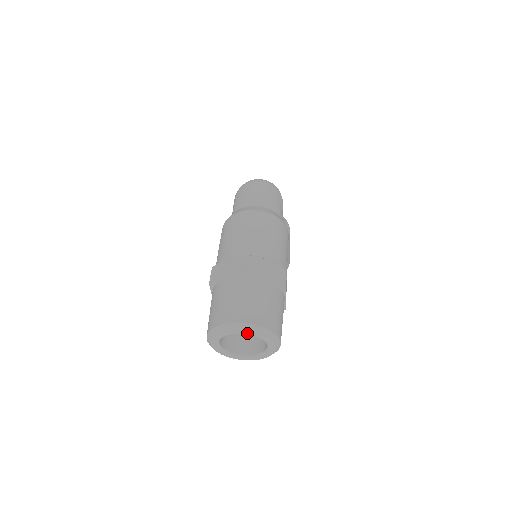
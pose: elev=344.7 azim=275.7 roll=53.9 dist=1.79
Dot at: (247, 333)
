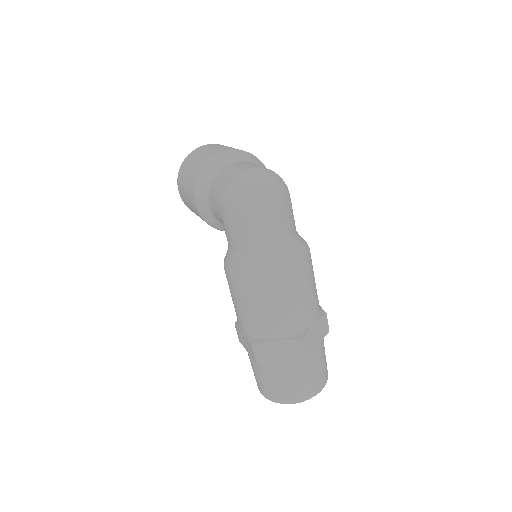
Dot at: occluded
